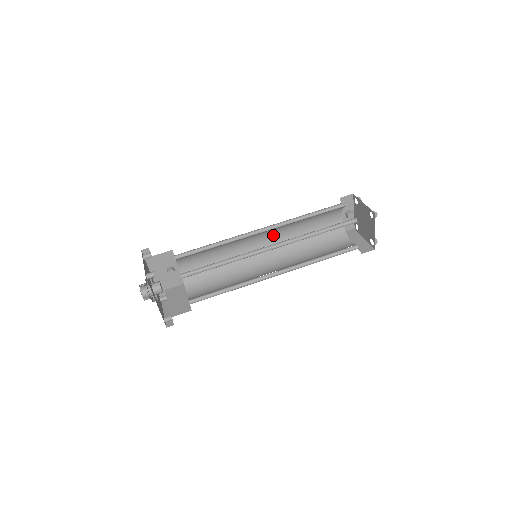
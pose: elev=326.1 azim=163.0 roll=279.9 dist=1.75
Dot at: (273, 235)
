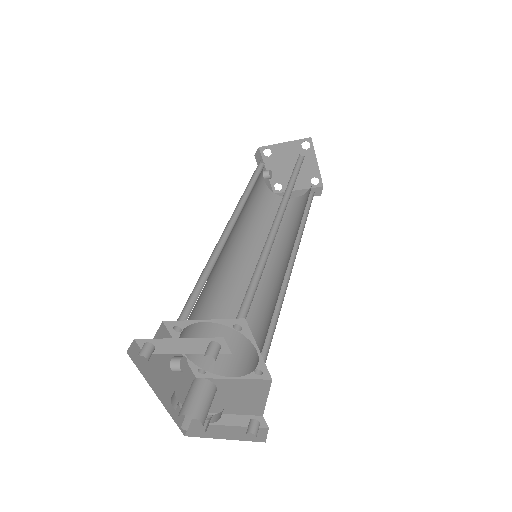
Dot at: (236, 231)
